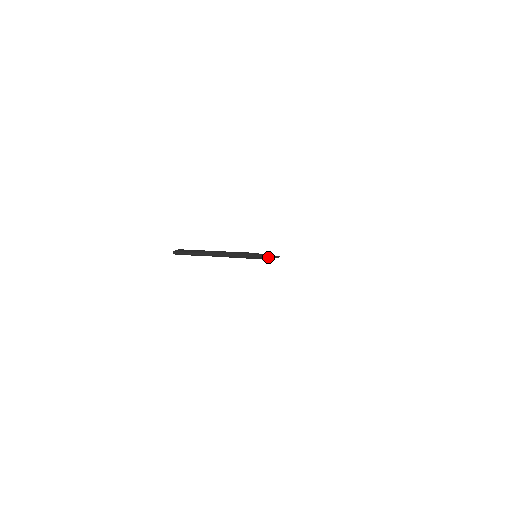
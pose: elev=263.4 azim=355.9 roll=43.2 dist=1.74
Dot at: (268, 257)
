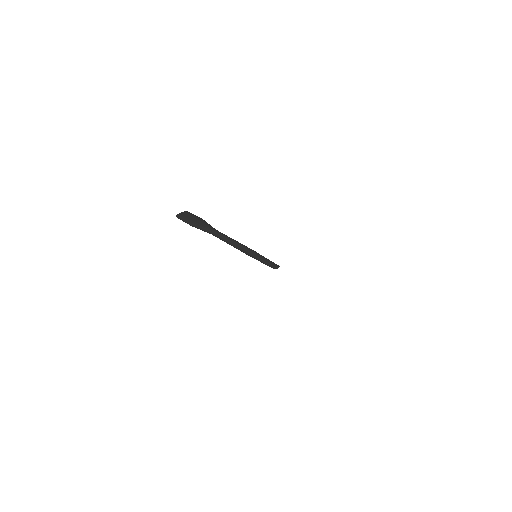
Dot at: (267, 265)
